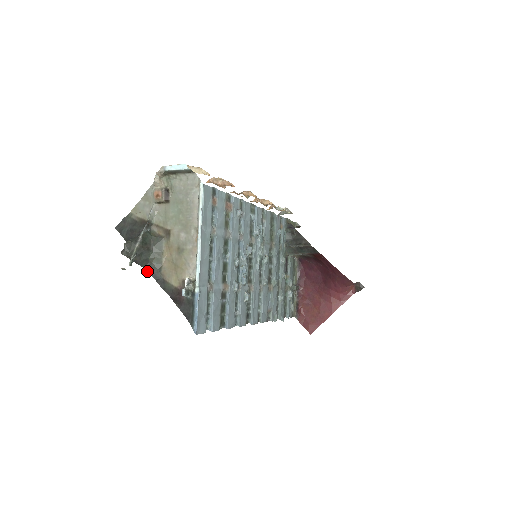
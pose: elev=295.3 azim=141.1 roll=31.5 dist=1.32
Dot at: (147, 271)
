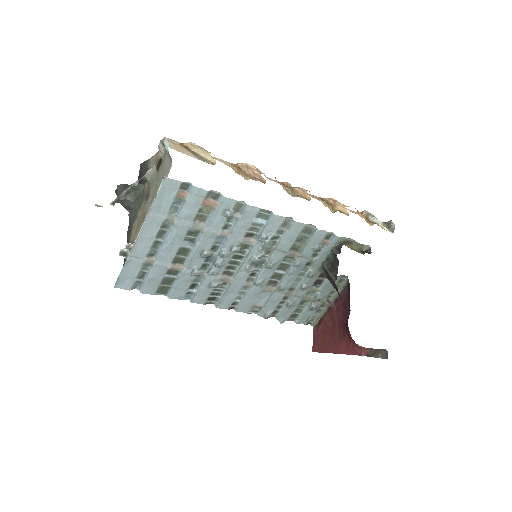
Dot at: (128, 215)
